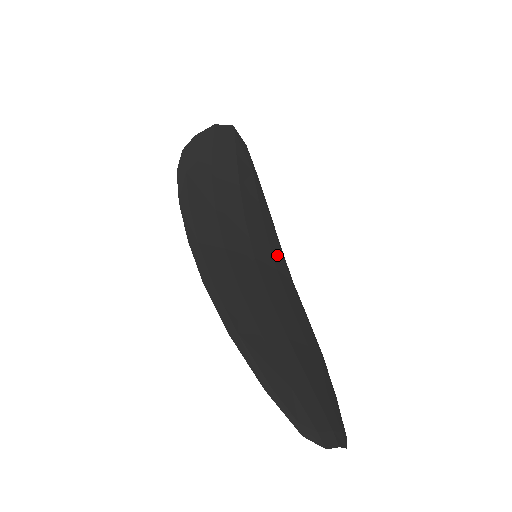
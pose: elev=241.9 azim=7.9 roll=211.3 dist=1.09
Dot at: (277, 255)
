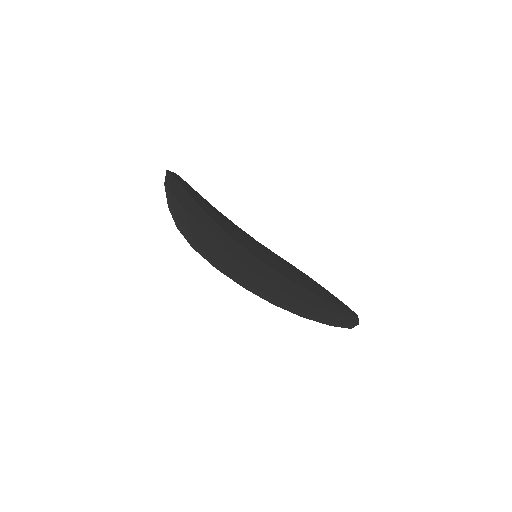
Dot at: (246, 236)
